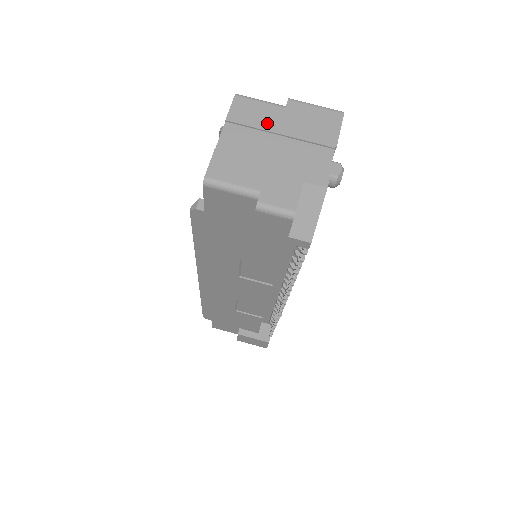
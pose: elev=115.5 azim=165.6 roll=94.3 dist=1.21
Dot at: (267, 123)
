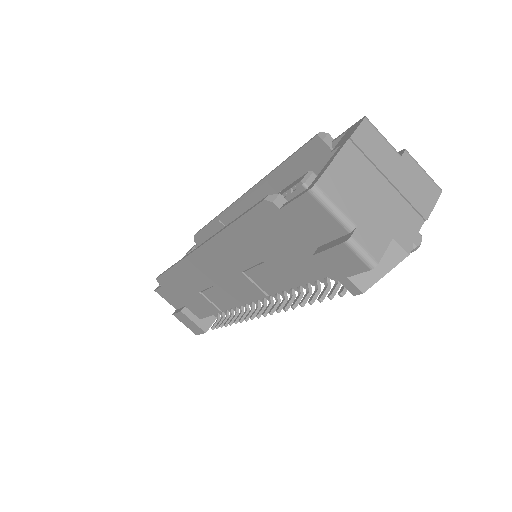
Dot at: (382, 162)
